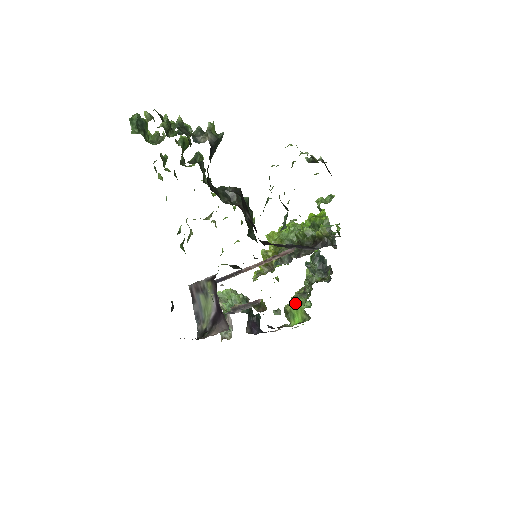
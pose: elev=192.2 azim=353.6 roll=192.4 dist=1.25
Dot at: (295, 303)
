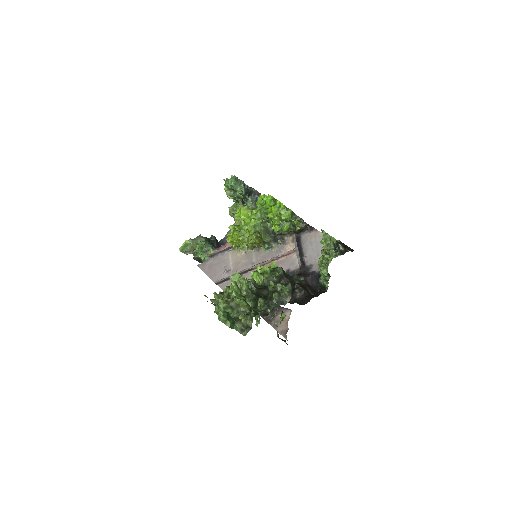
Dot at: occluded
